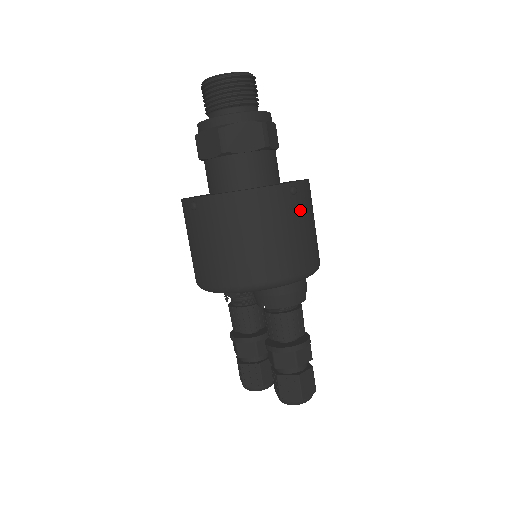
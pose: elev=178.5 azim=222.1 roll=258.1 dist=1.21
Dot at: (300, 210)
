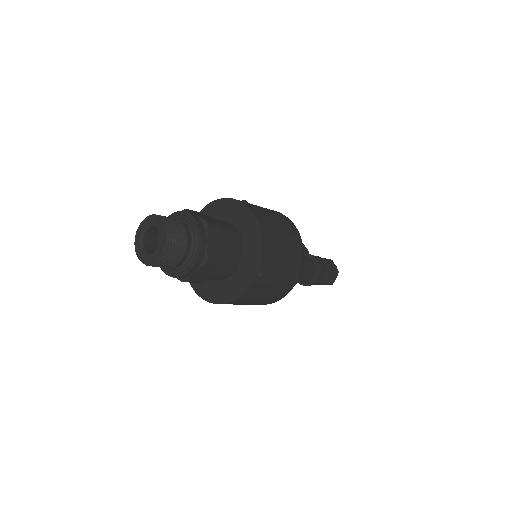
Dot at: (272, 271)
